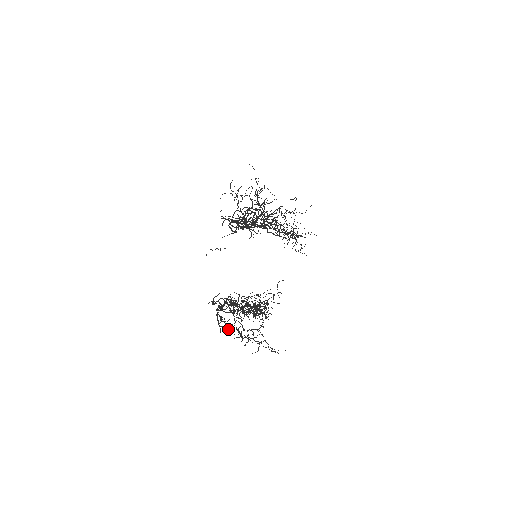
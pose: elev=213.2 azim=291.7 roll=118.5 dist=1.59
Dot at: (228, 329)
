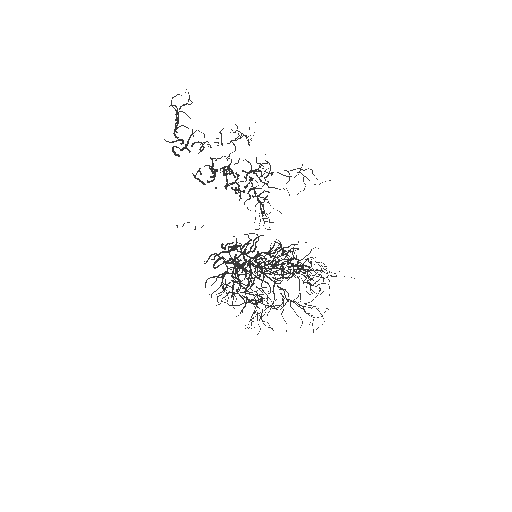
Dot at: occluded
